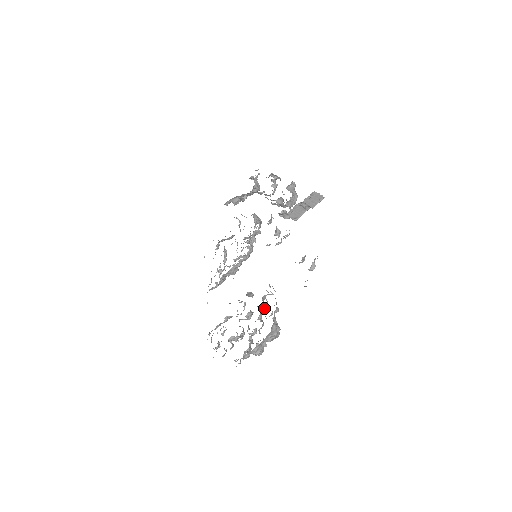
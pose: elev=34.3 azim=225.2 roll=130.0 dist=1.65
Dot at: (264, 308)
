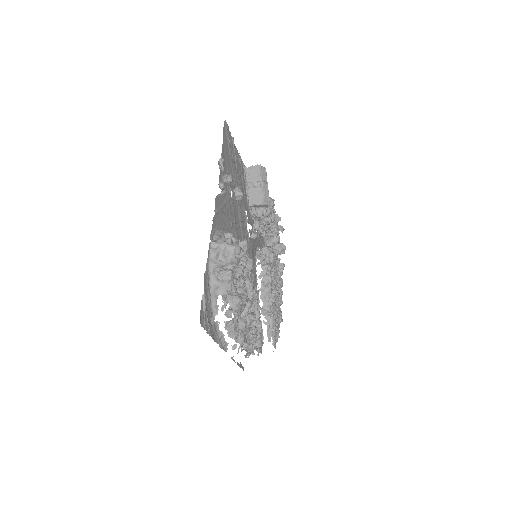
Dot at: occluded
